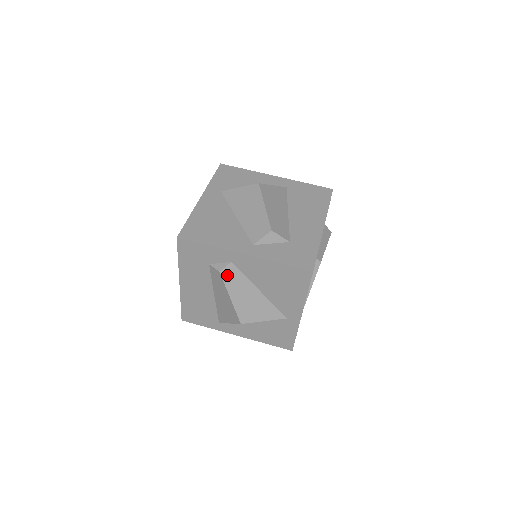
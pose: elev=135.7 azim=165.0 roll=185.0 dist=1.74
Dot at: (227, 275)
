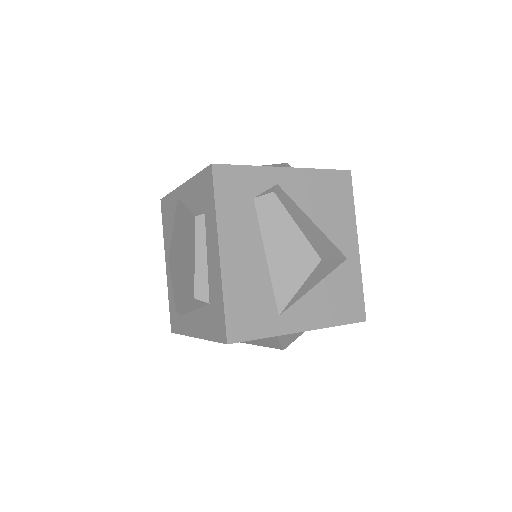
Dot at: (281, 198)
